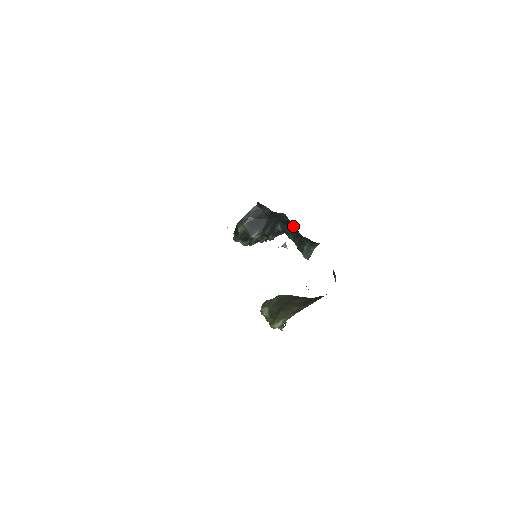
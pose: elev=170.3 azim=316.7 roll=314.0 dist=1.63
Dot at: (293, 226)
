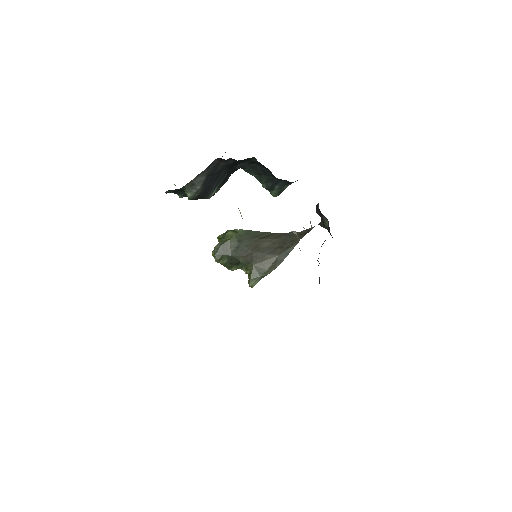
Dot at: (261, 165)
